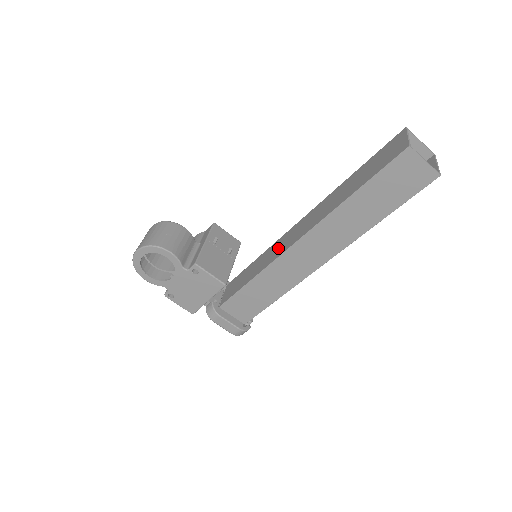
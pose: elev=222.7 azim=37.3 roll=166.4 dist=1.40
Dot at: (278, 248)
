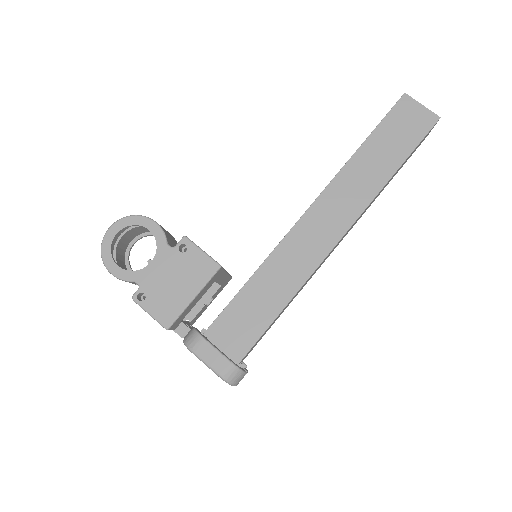
Dot at: occluded
